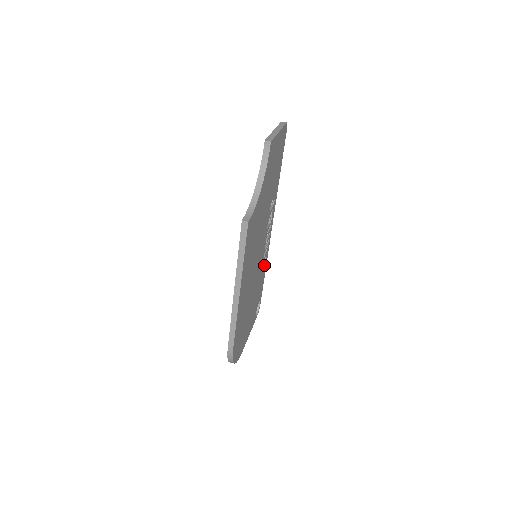
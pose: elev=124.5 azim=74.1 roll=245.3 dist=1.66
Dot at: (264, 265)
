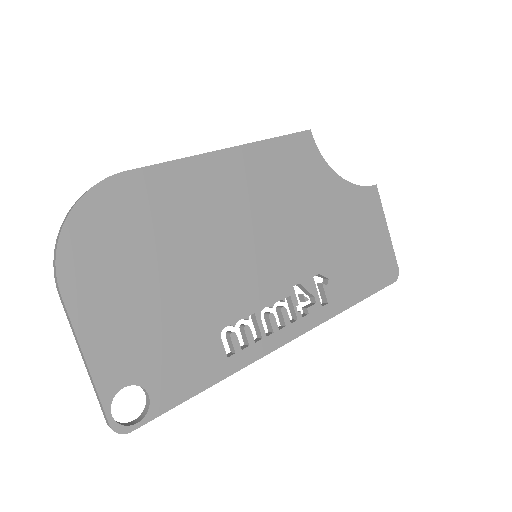
Dot at: (229, 356)
